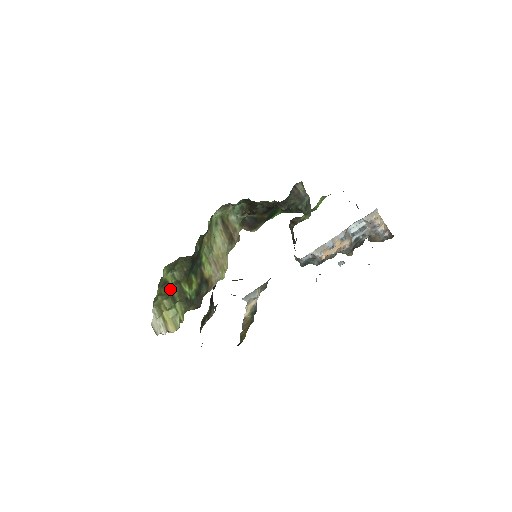
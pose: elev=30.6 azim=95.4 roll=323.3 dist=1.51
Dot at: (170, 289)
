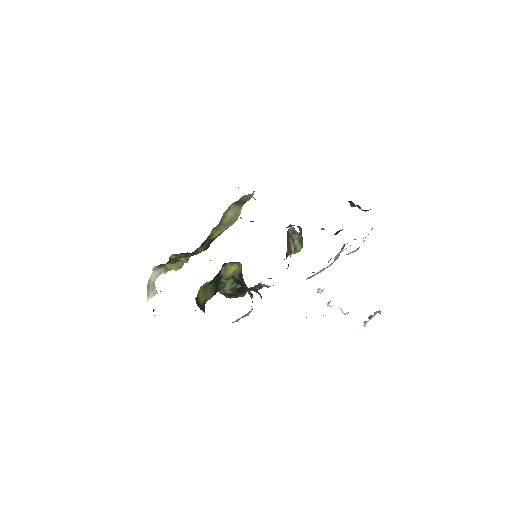
Dot at: (174, 258)
